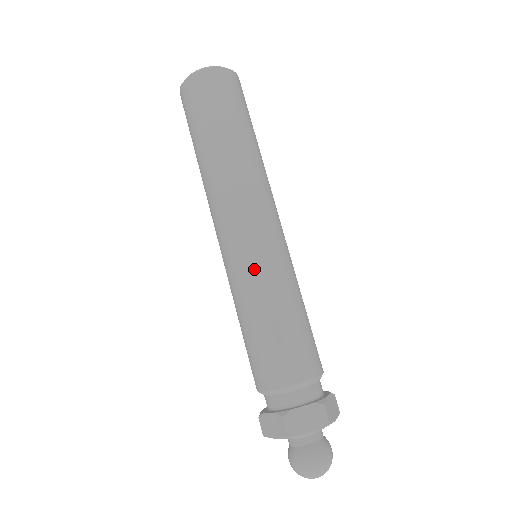
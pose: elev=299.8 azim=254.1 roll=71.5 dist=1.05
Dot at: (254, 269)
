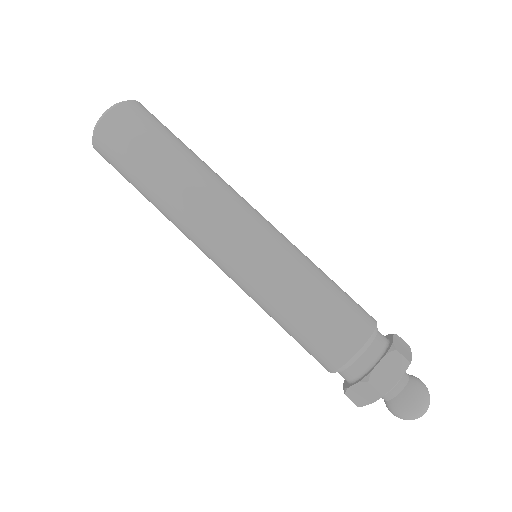
Dot at: (264, 270)
